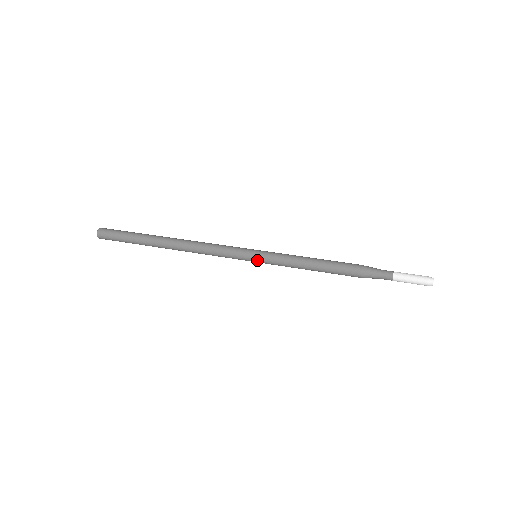
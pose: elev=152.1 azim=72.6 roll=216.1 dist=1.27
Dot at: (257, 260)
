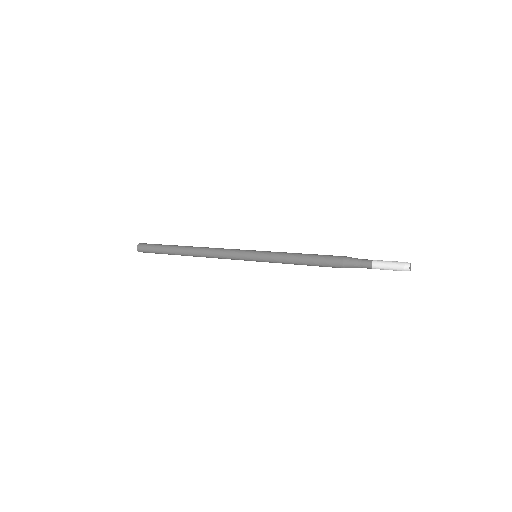
Dot at: (256, 253)
